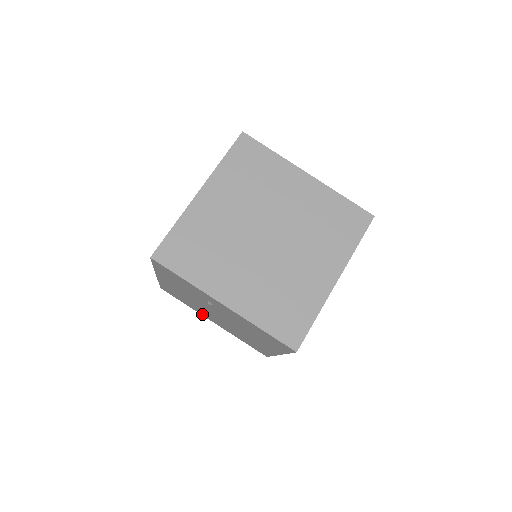
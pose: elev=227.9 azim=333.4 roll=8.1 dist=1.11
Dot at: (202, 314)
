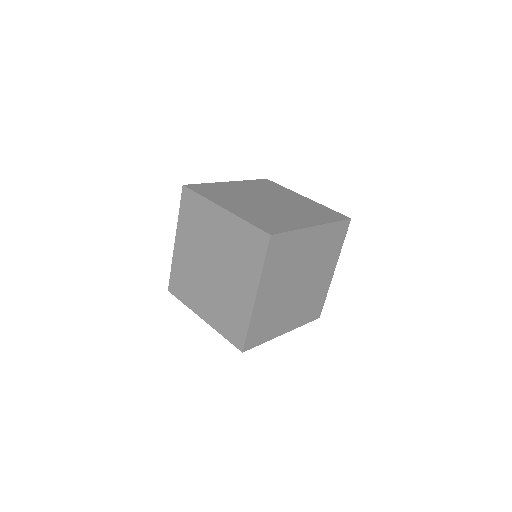
Dot at: occluded
